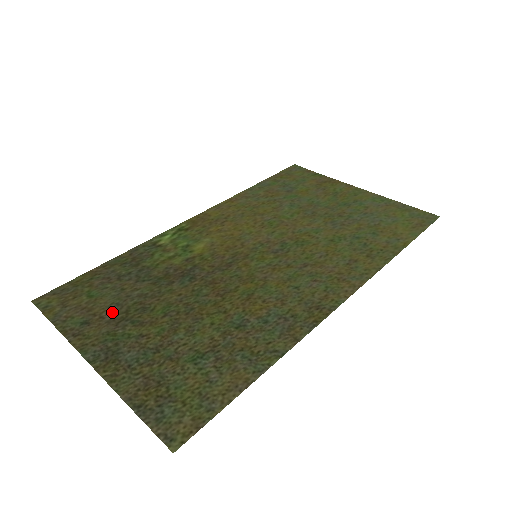
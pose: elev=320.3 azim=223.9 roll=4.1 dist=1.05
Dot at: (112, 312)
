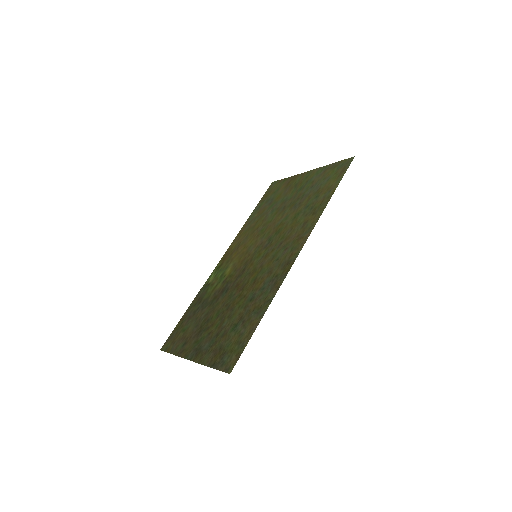
Dot at: (194, 332)
